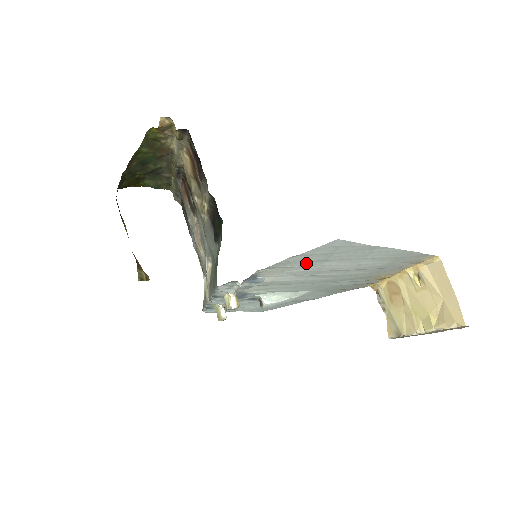
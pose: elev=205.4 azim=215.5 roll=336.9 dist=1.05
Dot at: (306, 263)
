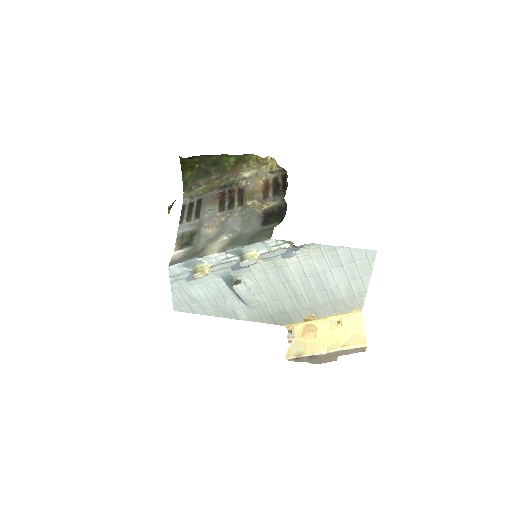
Dot at: (332, 260)
